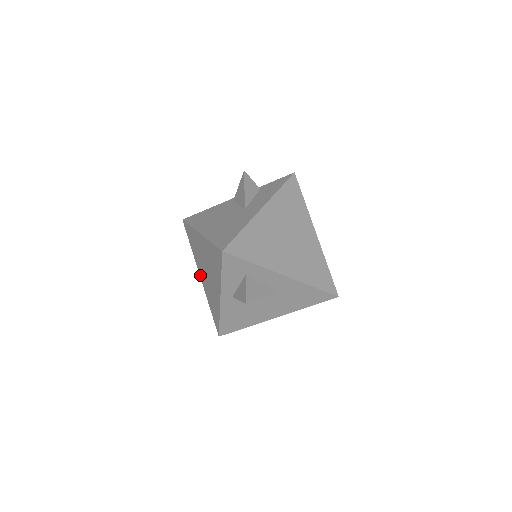
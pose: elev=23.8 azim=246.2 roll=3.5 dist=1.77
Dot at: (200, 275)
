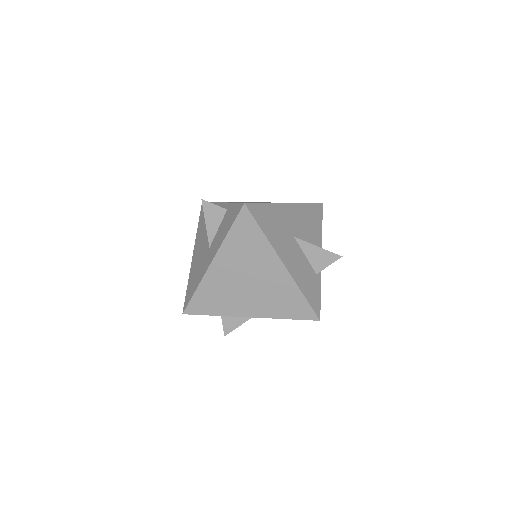
Dot at: occluded
